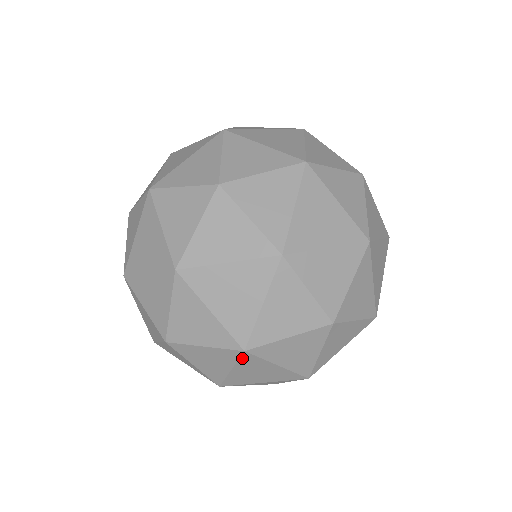
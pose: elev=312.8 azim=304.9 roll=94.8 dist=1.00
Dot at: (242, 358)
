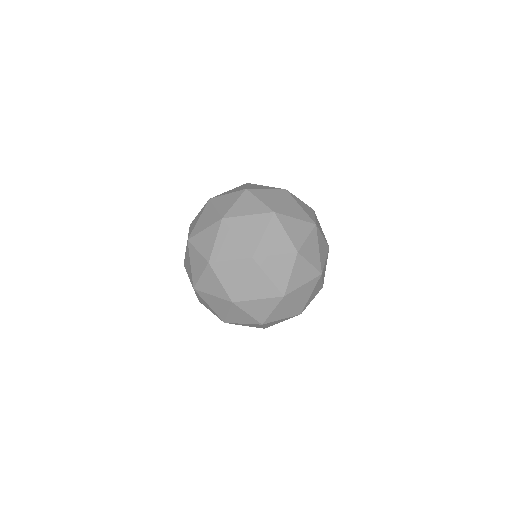
Dot at: (250, 266)
